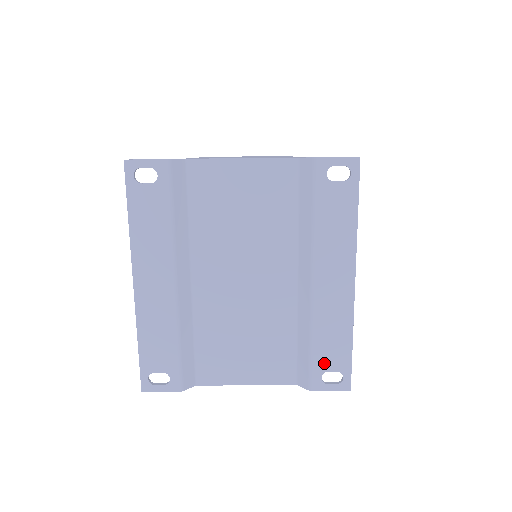
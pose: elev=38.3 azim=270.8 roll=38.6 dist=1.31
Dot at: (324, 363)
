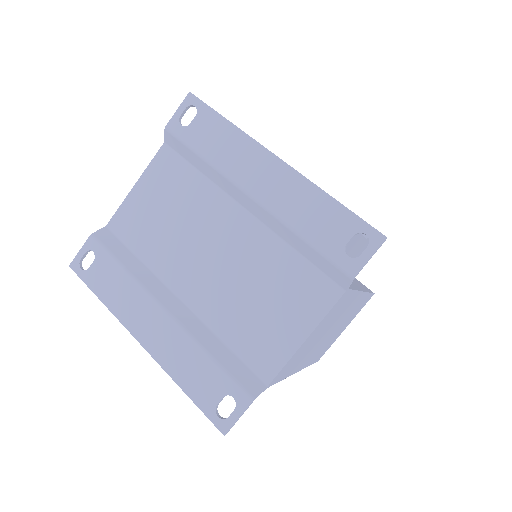
Dot at: (334, 242)
